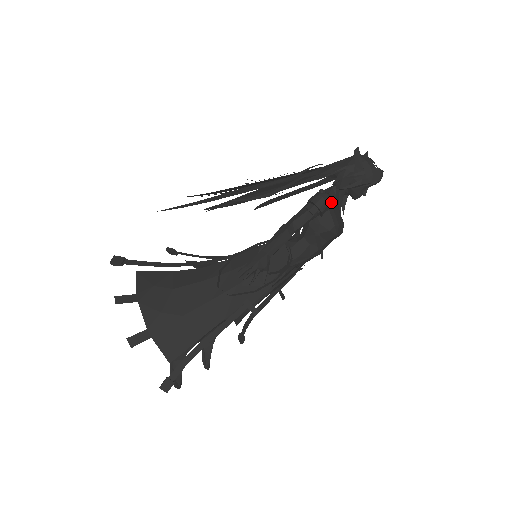
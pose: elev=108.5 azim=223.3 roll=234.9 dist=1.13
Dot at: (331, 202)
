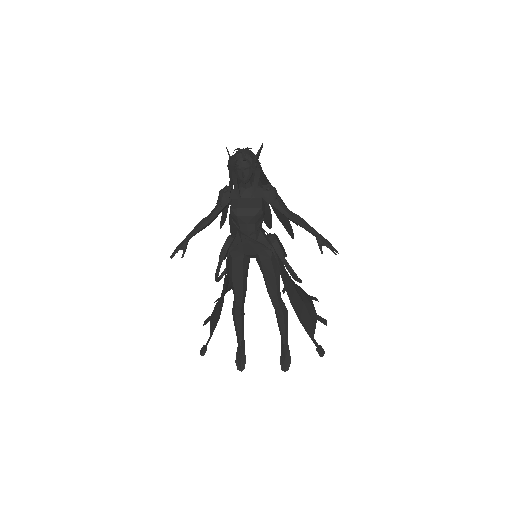
Dot at: (225, 192)
